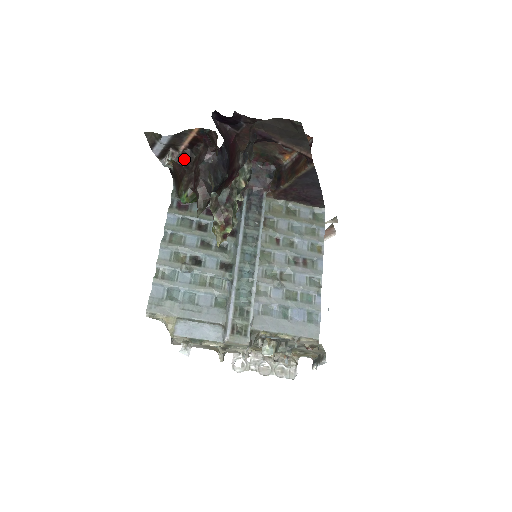
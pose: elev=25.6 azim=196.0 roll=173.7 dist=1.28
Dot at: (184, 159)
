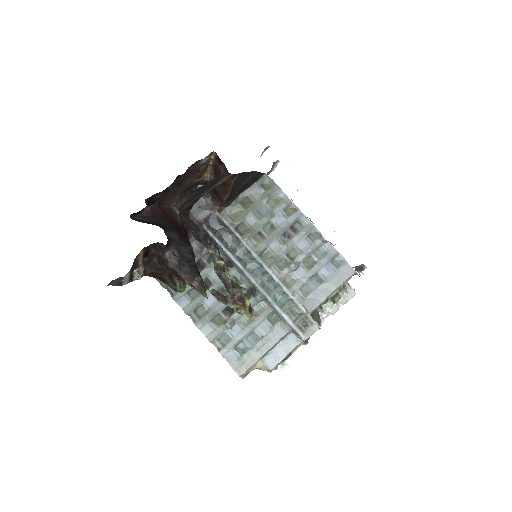
Dot at: (149, 267)
